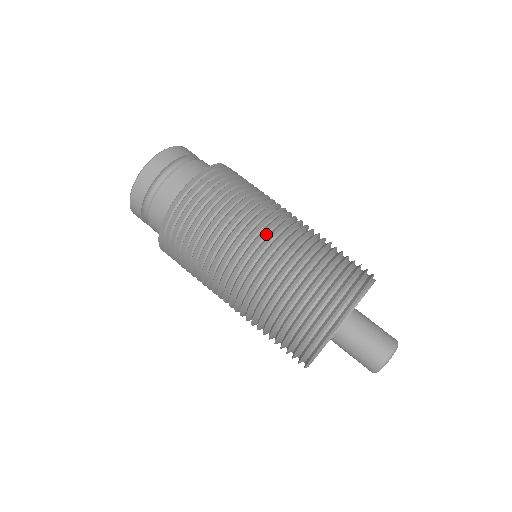
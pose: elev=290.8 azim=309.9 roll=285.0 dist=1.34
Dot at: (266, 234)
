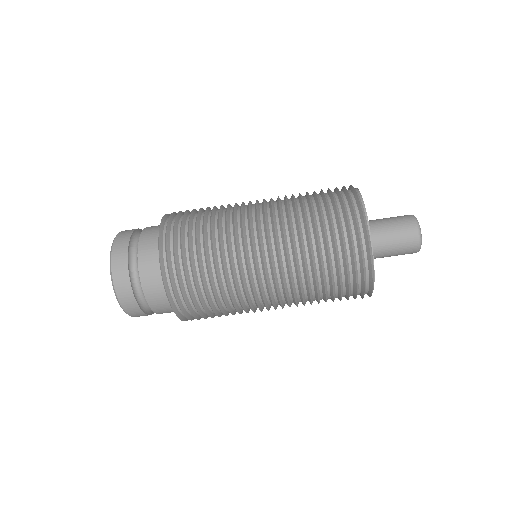
Dot at: (254, 230)
